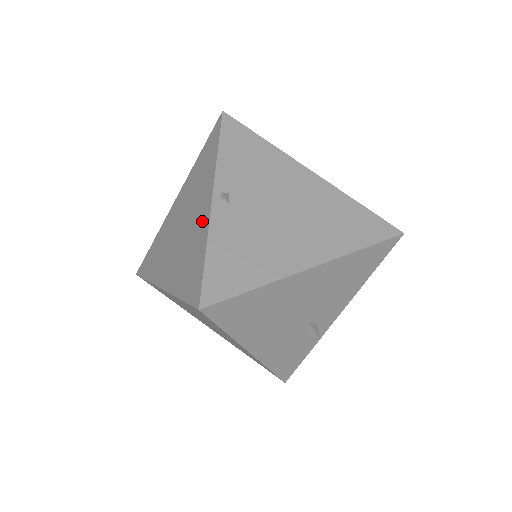
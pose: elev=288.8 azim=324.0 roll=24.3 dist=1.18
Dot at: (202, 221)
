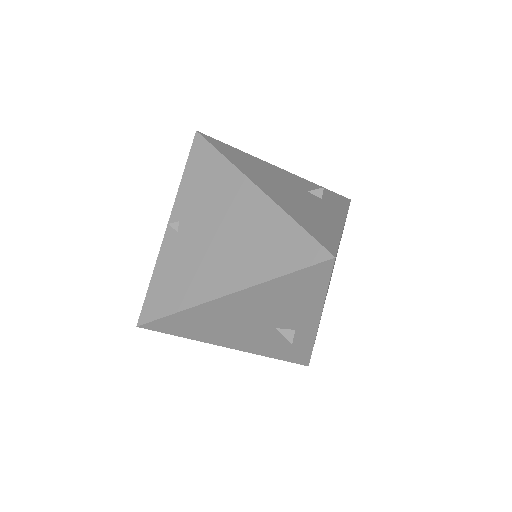
Dot at: occluded
